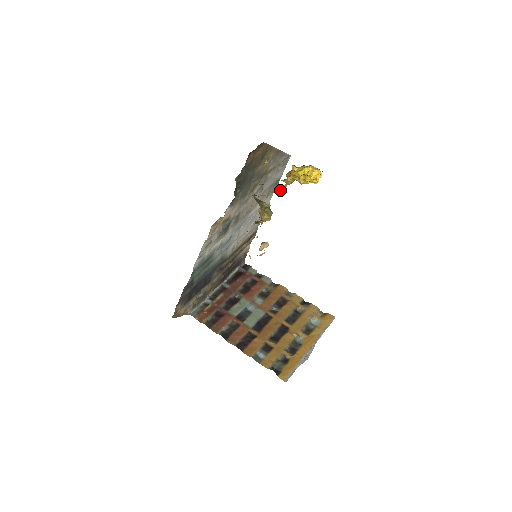
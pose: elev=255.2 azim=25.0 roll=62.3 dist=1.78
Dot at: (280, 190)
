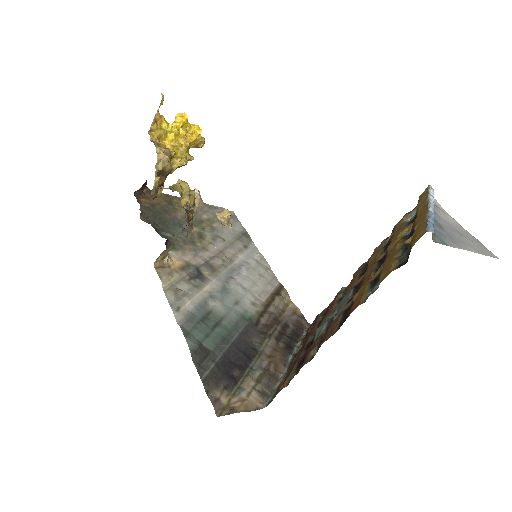
Dot at: (161, 156)
